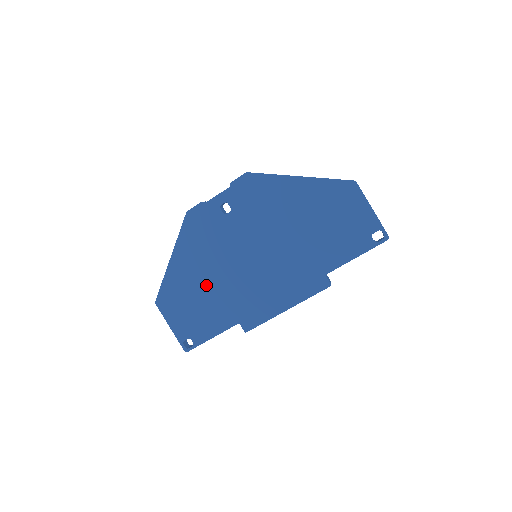
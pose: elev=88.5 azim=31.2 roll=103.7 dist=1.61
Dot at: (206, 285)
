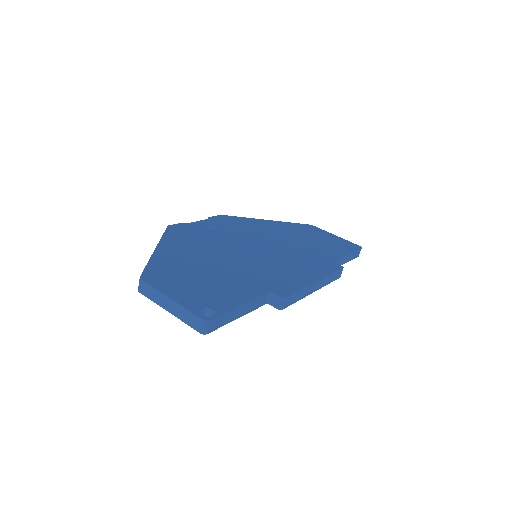
Dot at: (211, 266)
